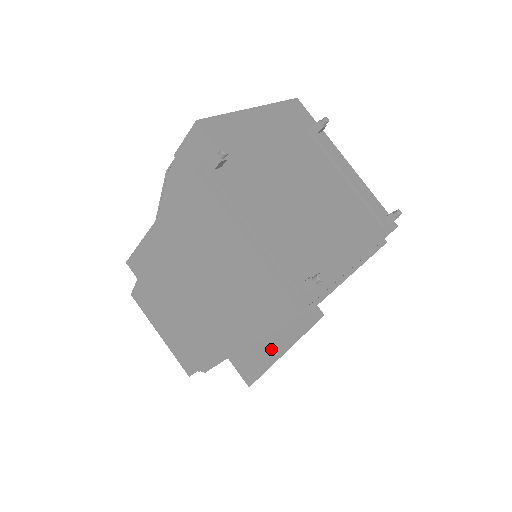
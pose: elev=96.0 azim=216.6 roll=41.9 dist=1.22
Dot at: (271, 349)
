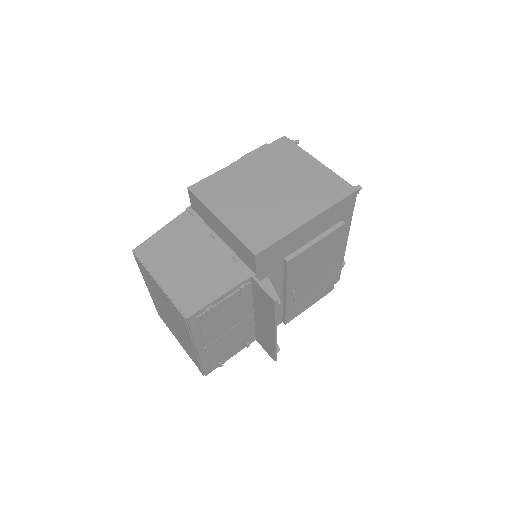
Dot at: occluded
